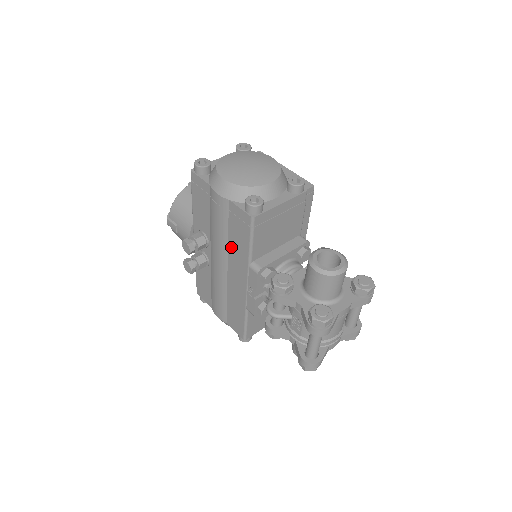
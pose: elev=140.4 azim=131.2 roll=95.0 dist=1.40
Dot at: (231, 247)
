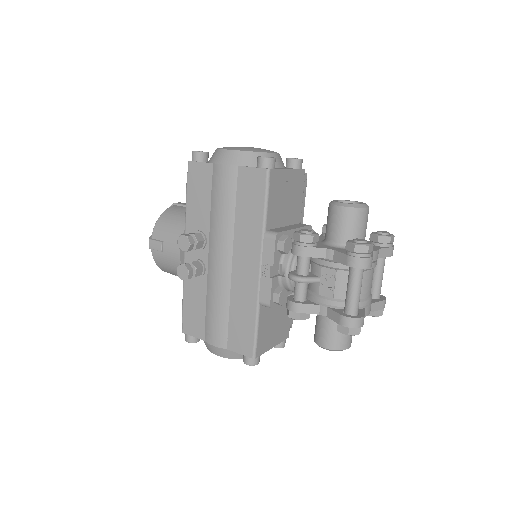
Dot at: (239, 225)
